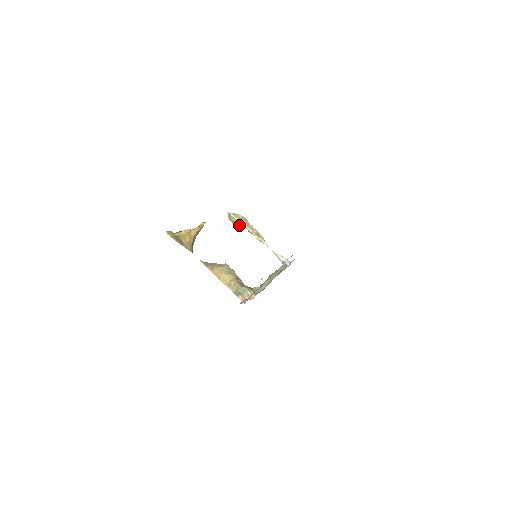
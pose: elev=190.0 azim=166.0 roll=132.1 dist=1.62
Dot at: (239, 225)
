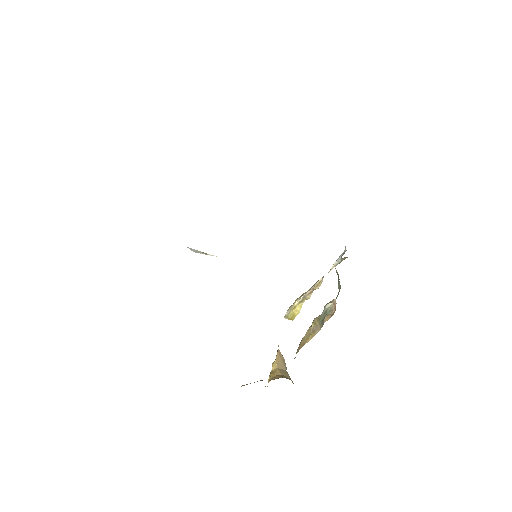
Dot at: (299, 309)
